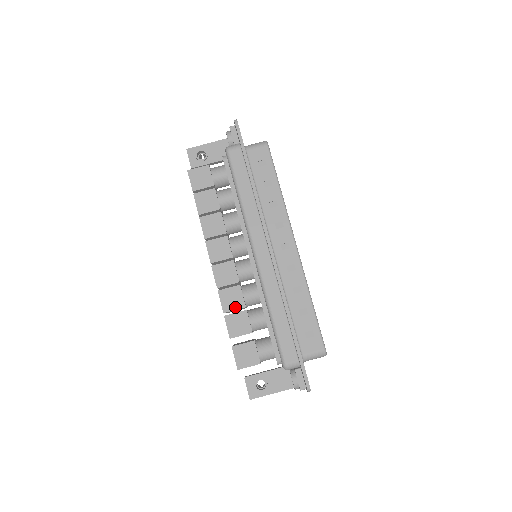
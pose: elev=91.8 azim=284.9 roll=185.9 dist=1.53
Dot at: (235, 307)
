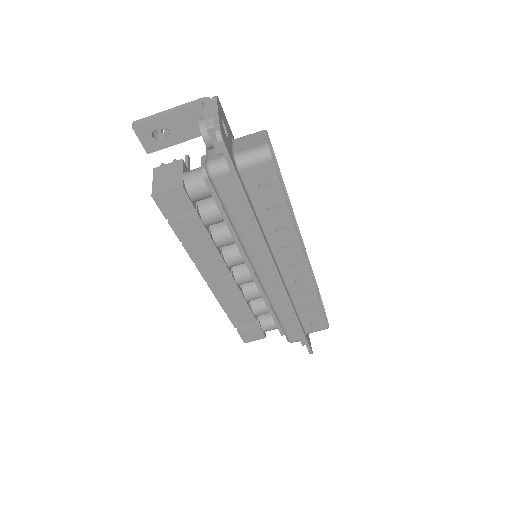
Dot at: (238, 309)
